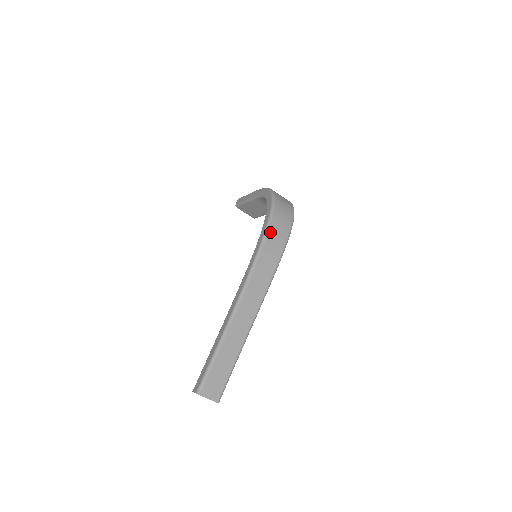
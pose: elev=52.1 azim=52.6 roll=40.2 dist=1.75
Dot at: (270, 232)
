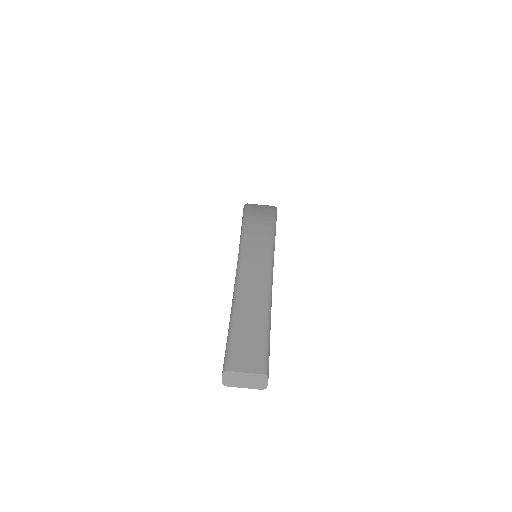
Dot at: (249, 213)
